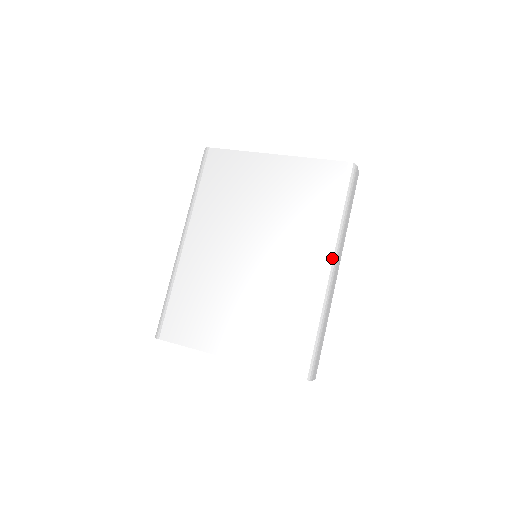
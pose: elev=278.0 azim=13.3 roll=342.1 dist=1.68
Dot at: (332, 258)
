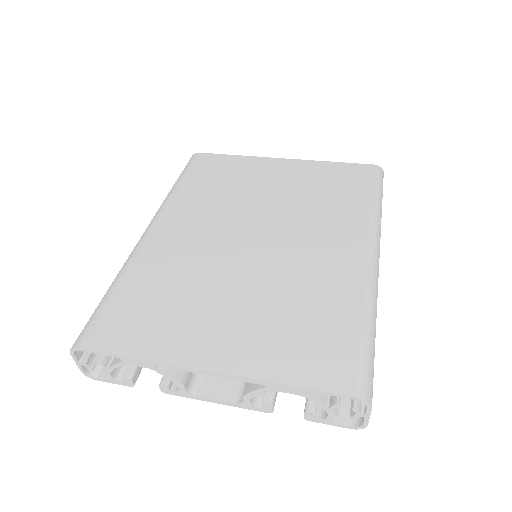
Dot at: (374, 244)
